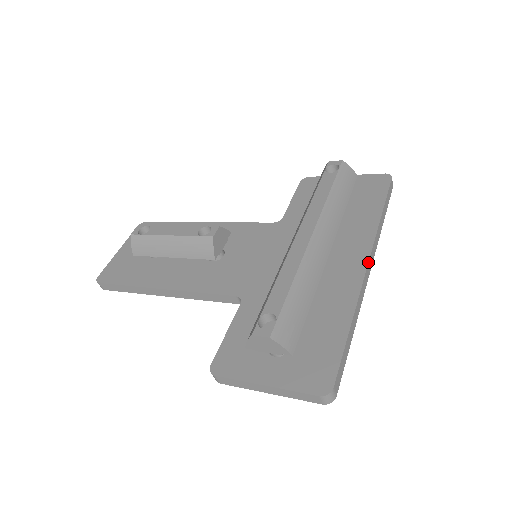
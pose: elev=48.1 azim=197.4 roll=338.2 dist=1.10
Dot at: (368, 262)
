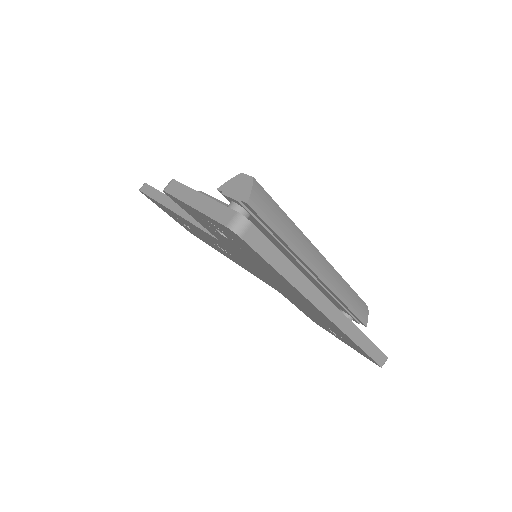
Dot at: occluded
